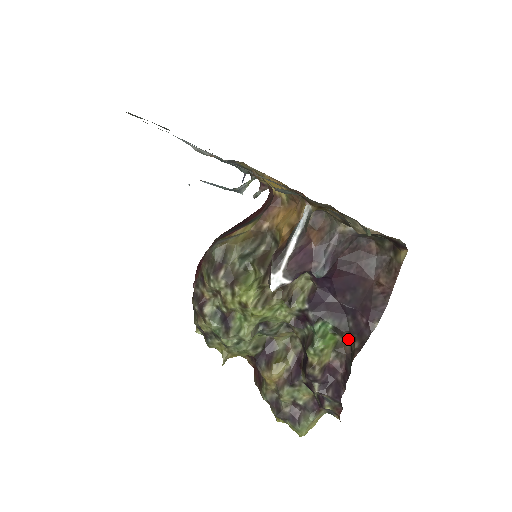
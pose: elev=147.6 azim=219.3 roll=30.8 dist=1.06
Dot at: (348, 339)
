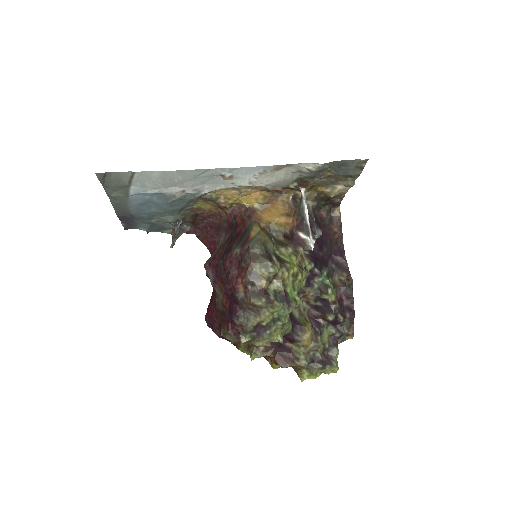
Dot at: (336, 277)
